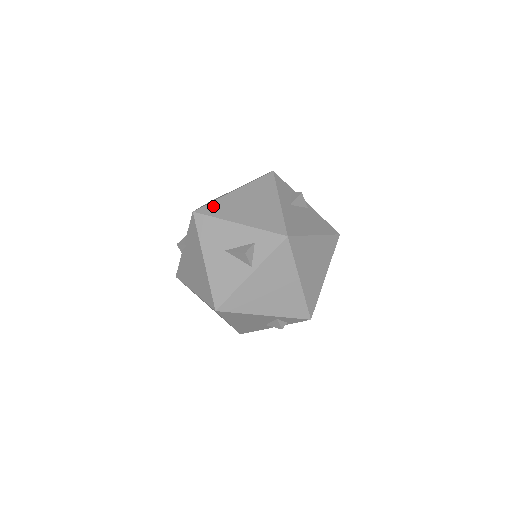
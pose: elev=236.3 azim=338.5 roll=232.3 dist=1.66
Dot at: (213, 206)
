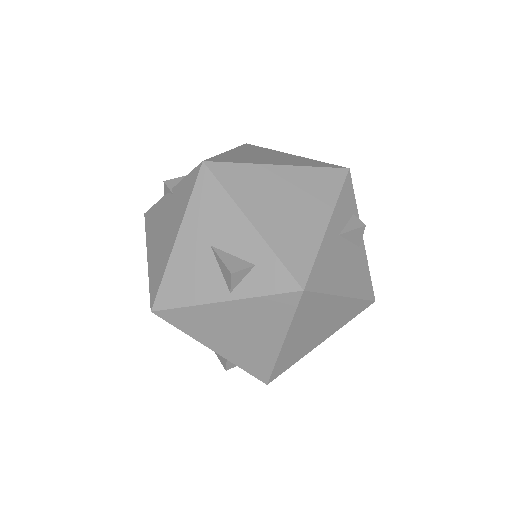
Dot at: (235, 171)
